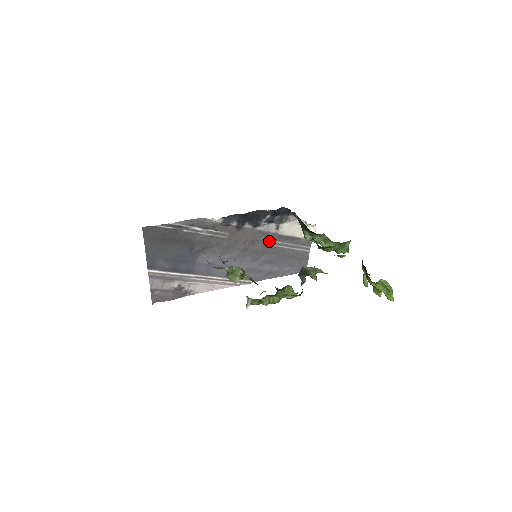
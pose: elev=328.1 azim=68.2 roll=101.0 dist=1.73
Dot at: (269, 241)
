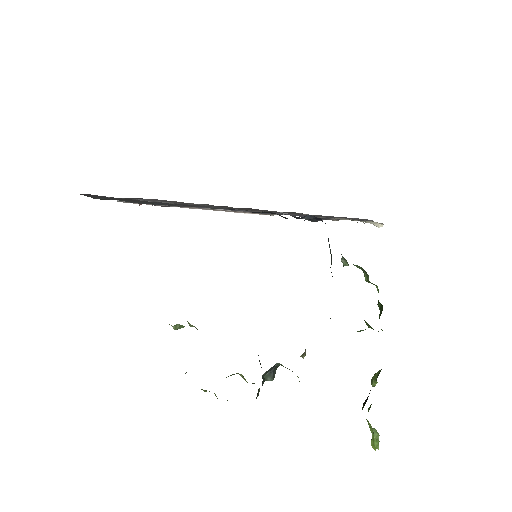
Dot at: occluded
